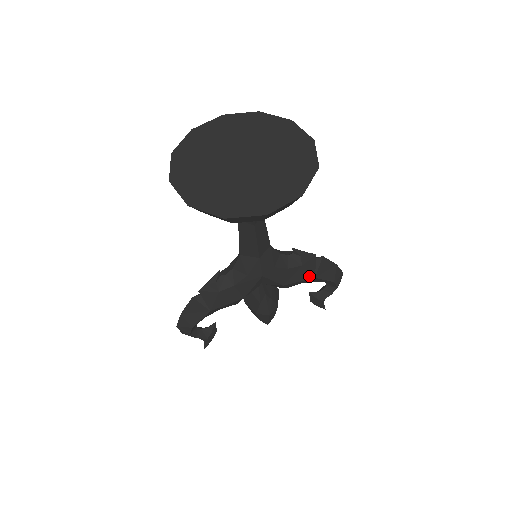
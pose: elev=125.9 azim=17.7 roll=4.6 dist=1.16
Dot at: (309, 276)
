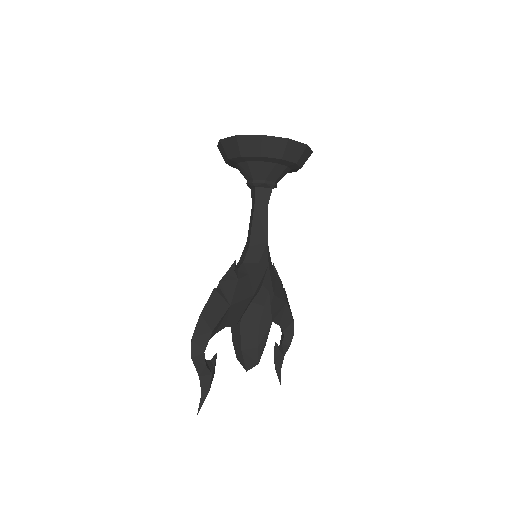
Dot at: (284, 297)
